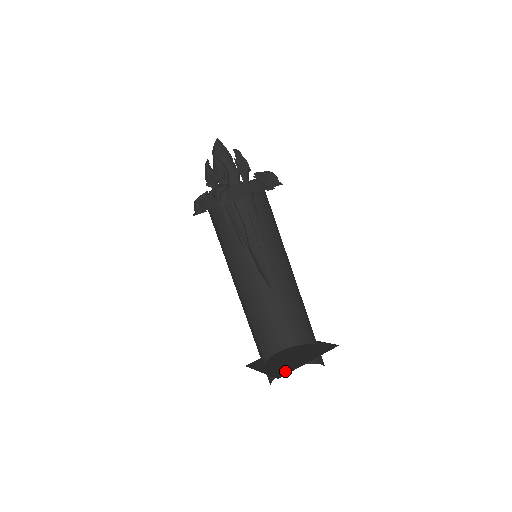
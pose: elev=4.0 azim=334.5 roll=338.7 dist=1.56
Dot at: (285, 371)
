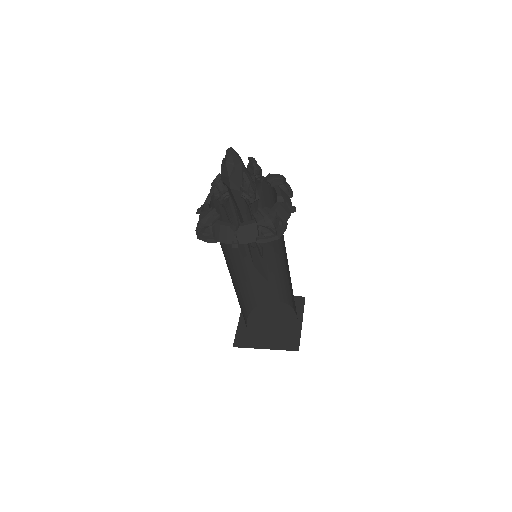
Dot at: (293, 341)
